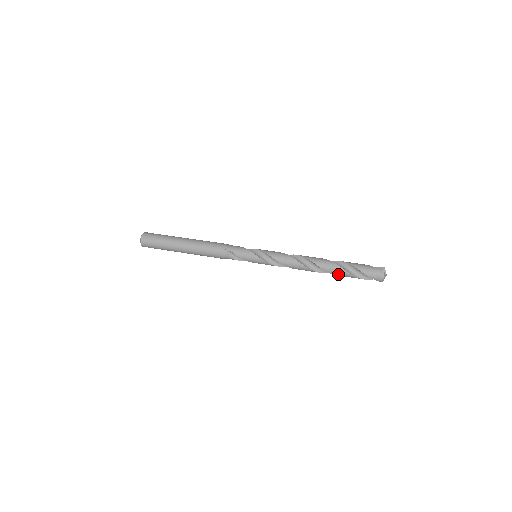
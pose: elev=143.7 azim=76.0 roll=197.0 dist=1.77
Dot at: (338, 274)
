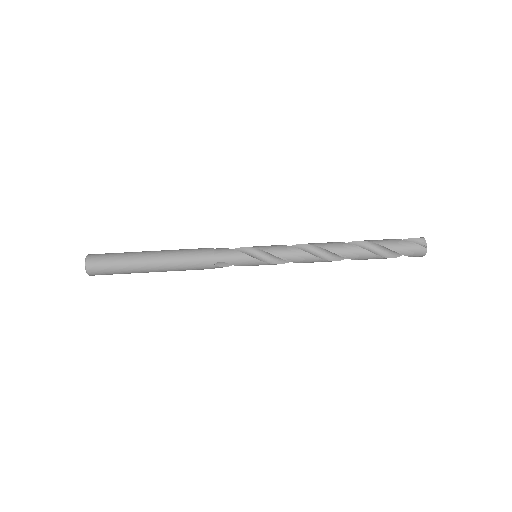
Dot at: occluded
